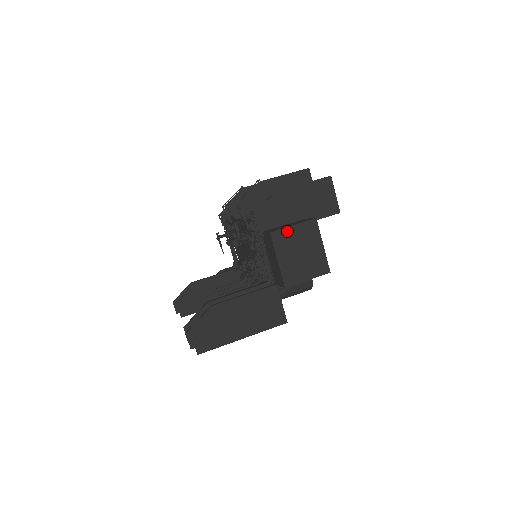
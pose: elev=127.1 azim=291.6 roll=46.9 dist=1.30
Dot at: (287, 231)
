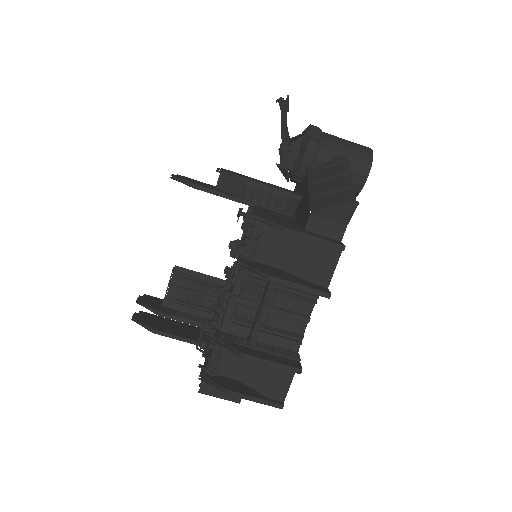
Dot at: (213, 395)
